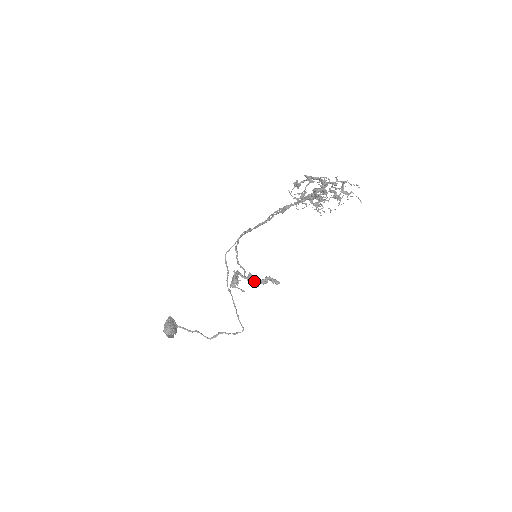
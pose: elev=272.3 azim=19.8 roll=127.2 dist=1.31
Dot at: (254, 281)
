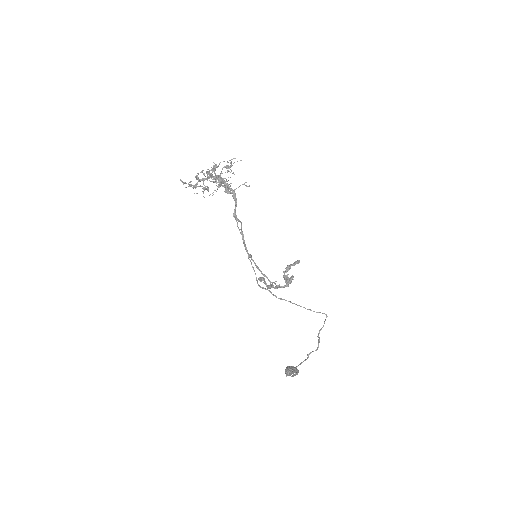
Dot at: (284, 276)
